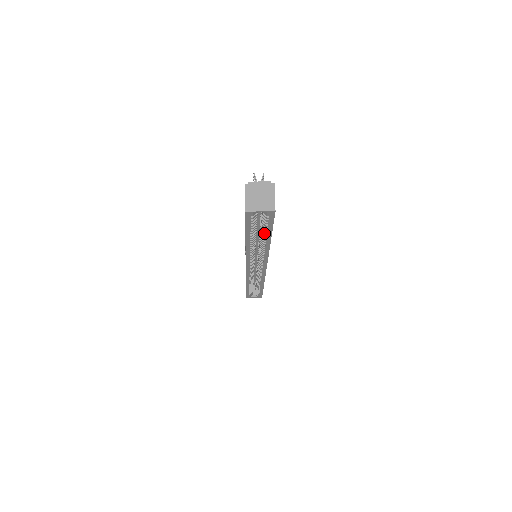
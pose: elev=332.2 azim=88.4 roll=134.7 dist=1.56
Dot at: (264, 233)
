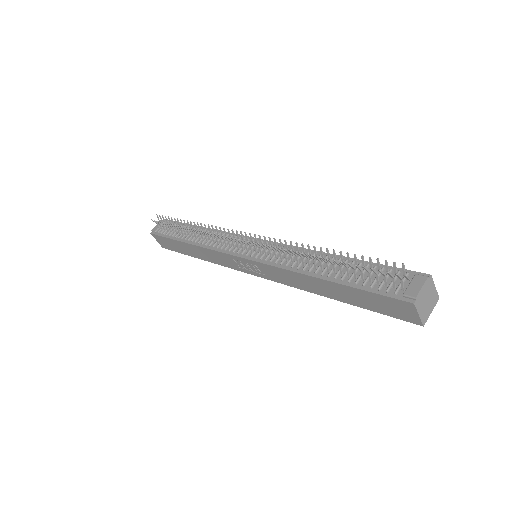
Dot at: occluded
